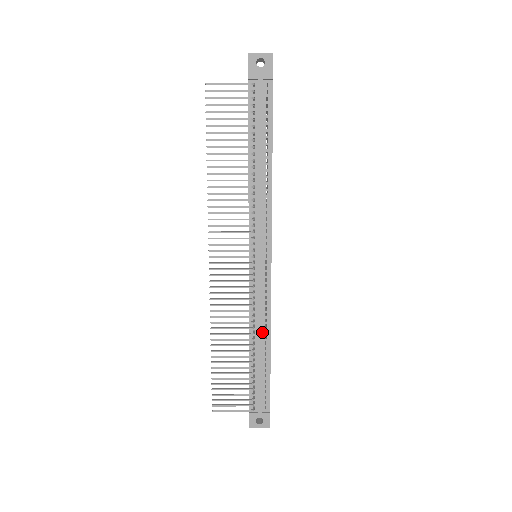
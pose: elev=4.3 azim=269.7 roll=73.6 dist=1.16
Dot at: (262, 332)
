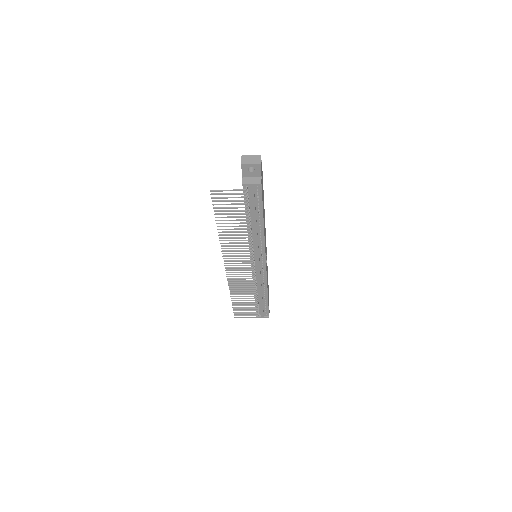
Dot at: (262, 290)
